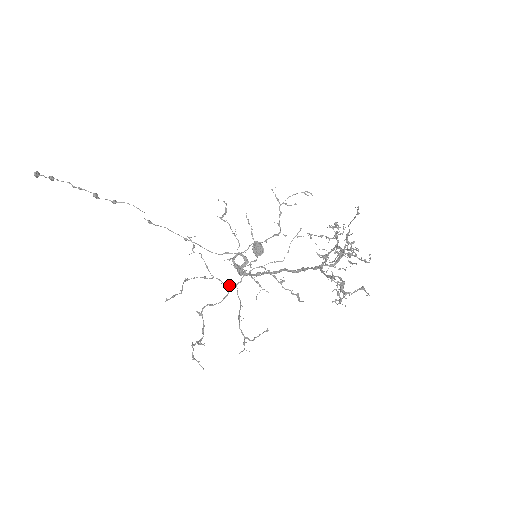
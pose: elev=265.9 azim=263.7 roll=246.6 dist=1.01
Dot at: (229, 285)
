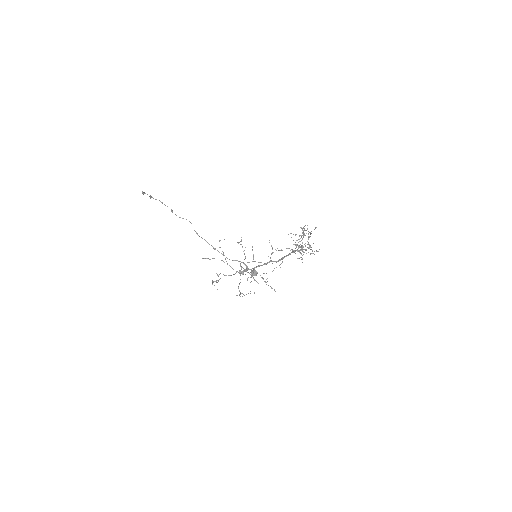
Dot at: (236, 271)
